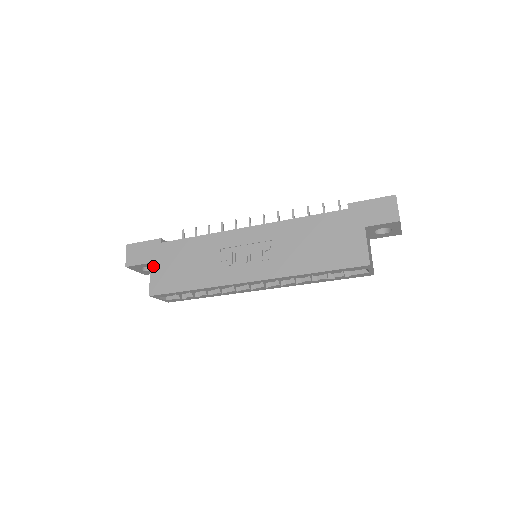
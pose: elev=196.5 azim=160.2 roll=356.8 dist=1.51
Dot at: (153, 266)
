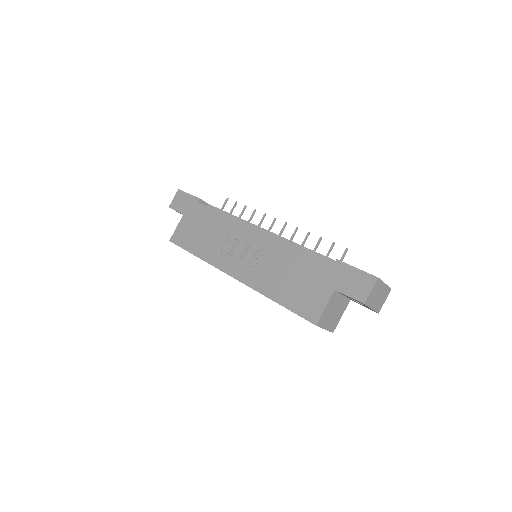
Dot at: (184, 218)
